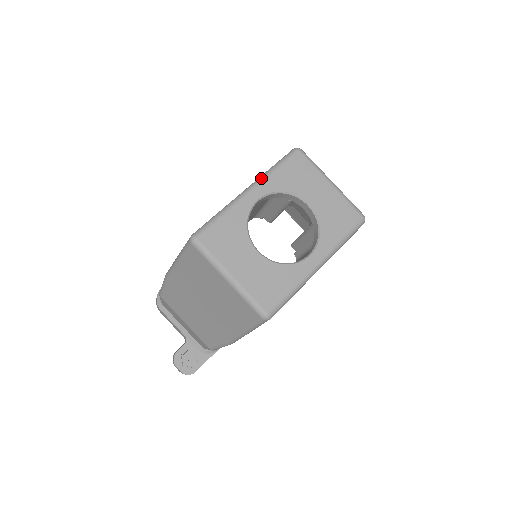
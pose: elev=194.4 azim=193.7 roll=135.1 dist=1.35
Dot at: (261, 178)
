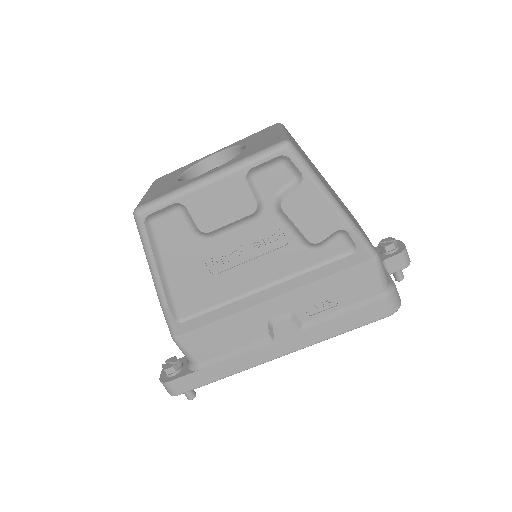
Dot at: occluded
